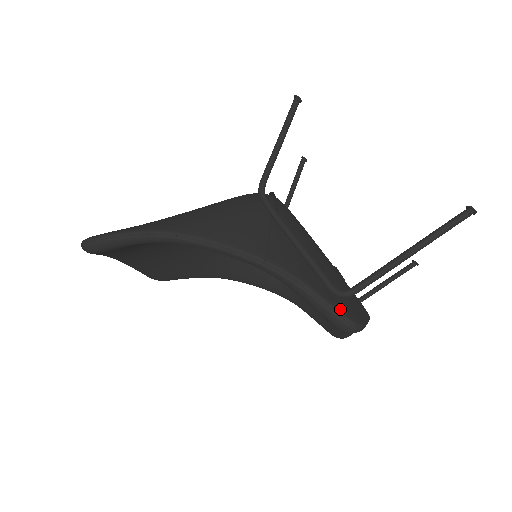
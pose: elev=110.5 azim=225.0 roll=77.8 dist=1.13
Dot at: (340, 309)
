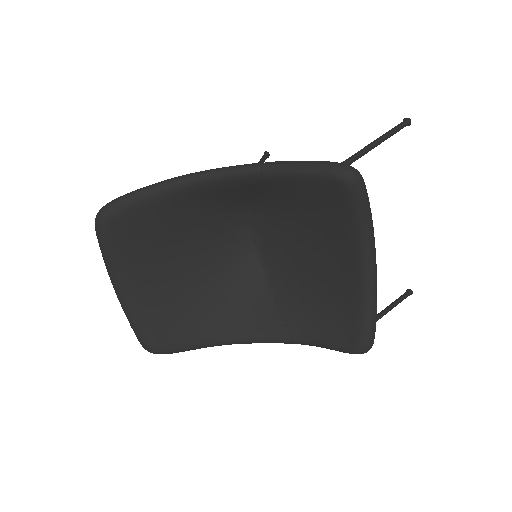
Dot at: (337, 164)
